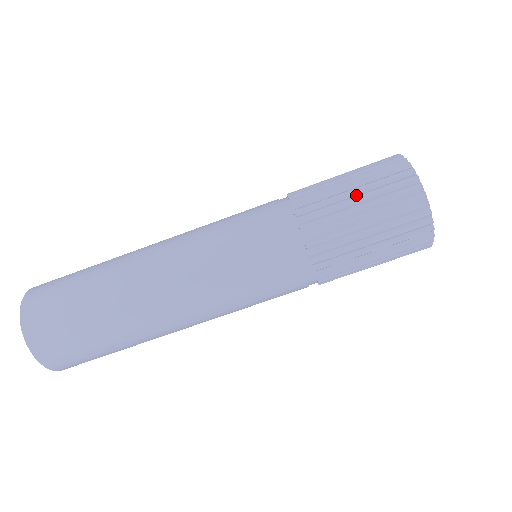
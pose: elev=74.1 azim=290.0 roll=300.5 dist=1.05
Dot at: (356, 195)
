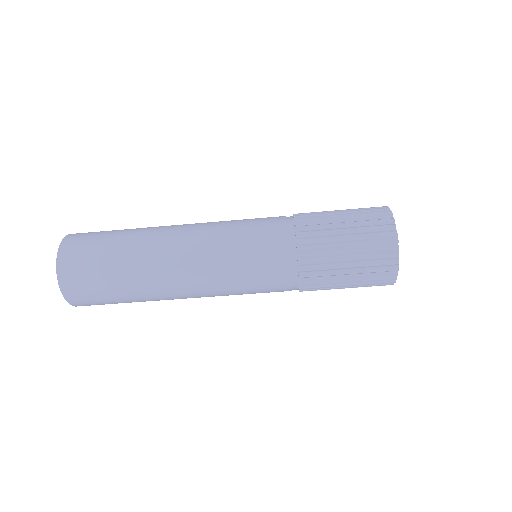
Dot at: (347, 241)
